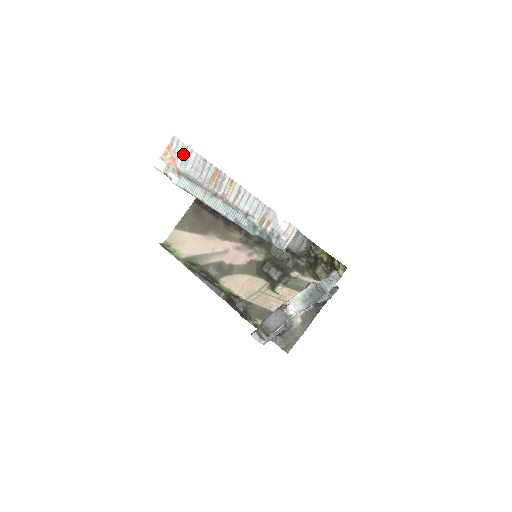
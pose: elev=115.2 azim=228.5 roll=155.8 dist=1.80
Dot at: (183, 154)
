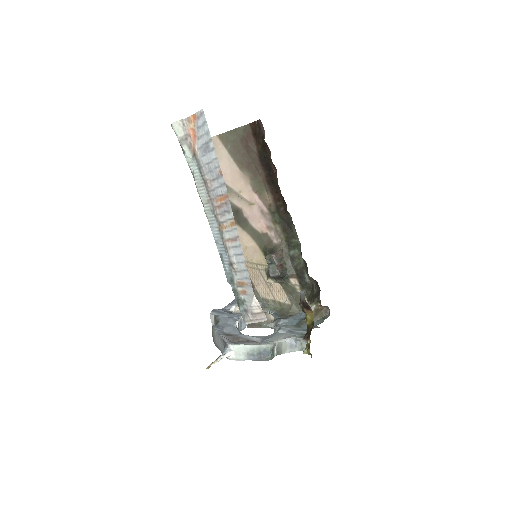
Dot at: (205, 141)
